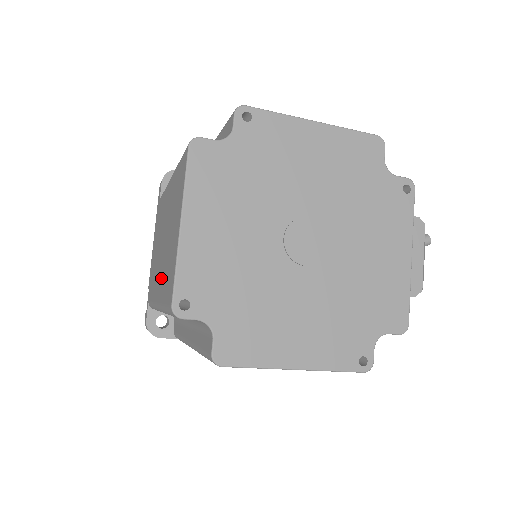
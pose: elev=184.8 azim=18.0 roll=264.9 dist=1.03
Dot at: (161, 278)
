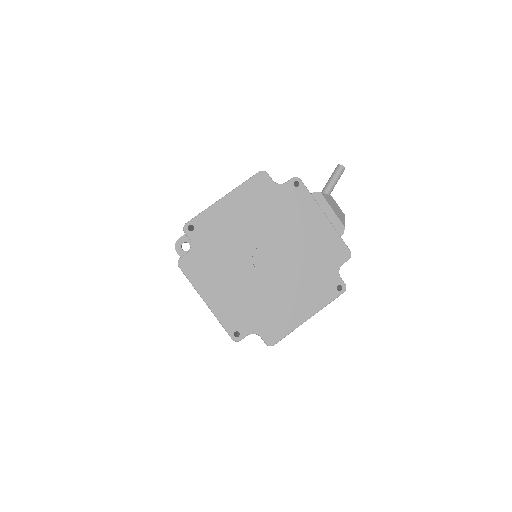
Dot at: occluded
